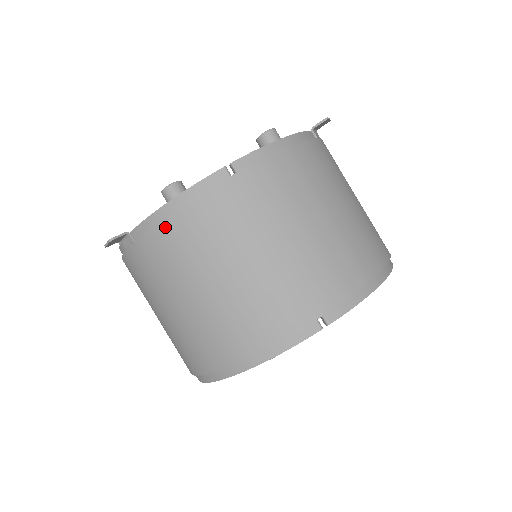
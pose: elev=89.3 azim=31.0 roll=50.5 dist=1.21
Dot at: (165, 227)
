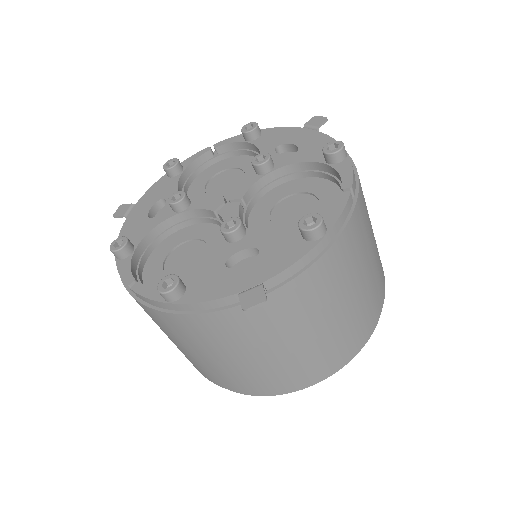
Dot at: occluded
